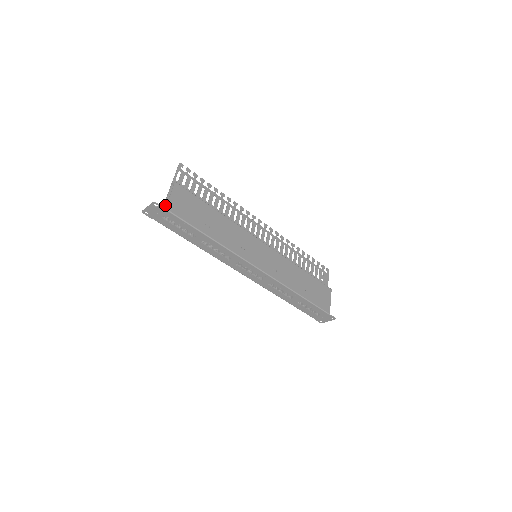
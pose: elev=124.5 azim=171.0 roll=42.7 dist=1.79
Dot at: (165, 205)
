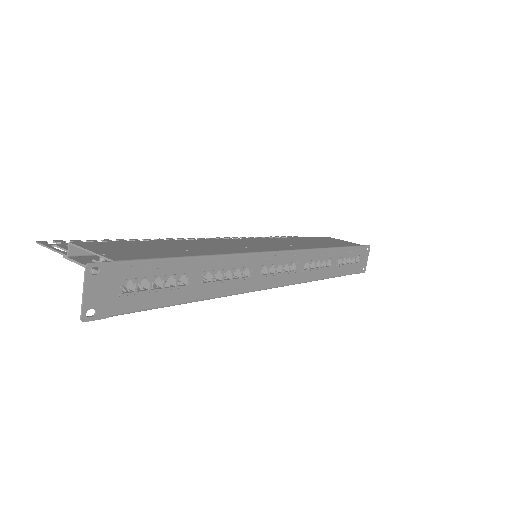
Dot at: occluded
